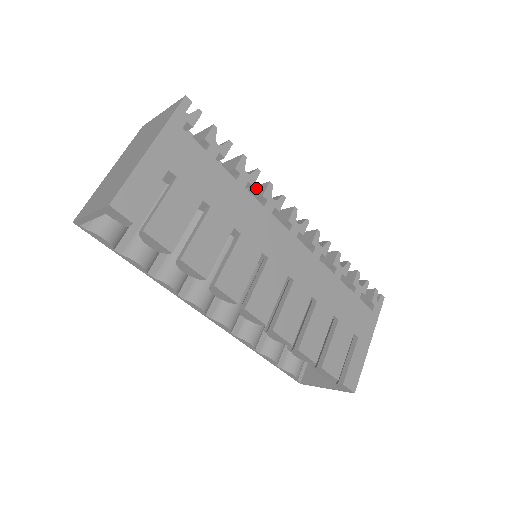
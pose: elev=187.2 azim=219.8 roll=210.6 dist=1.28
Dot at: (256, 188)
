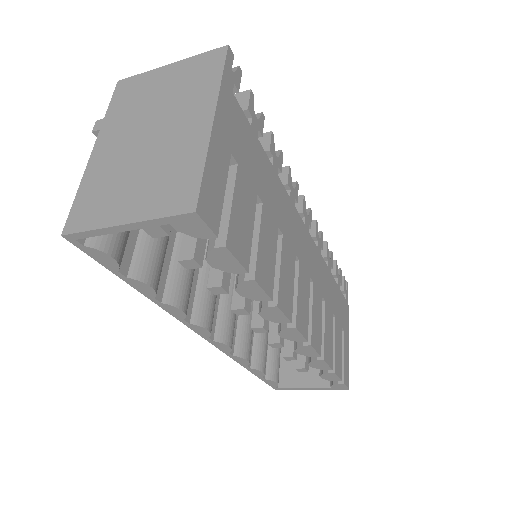
Dot at: occluded
